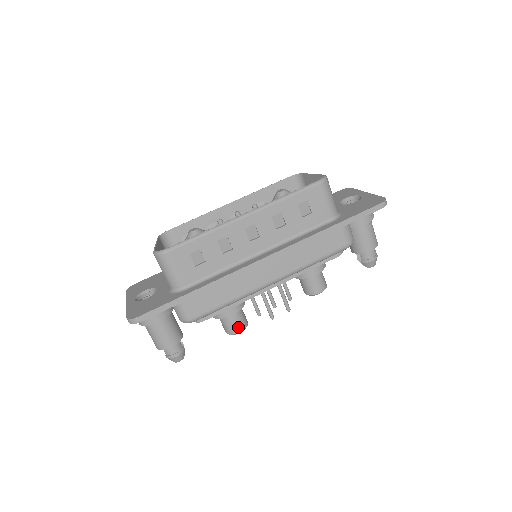
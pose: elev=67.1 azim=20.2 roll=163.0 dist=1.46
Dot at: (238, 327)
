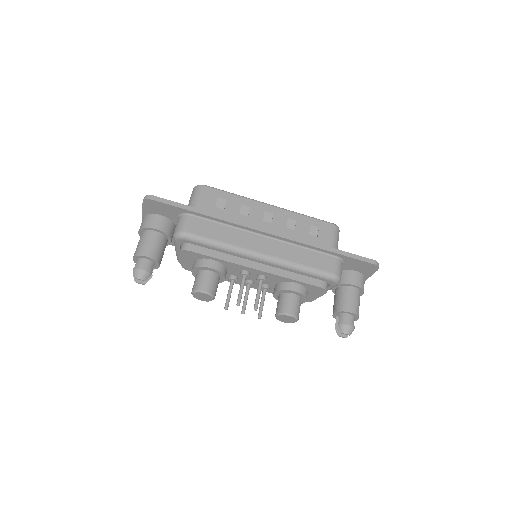
Dot at: (207, 286)
